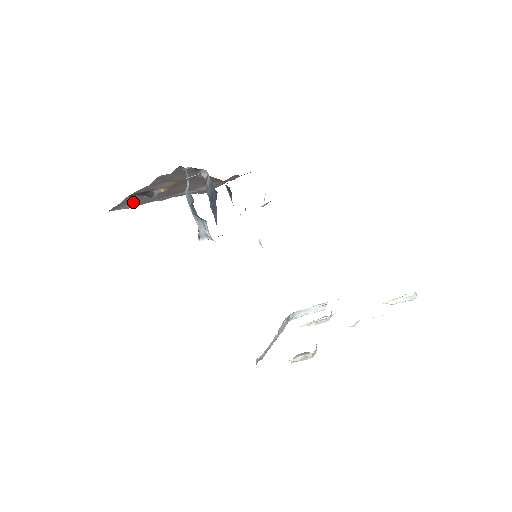
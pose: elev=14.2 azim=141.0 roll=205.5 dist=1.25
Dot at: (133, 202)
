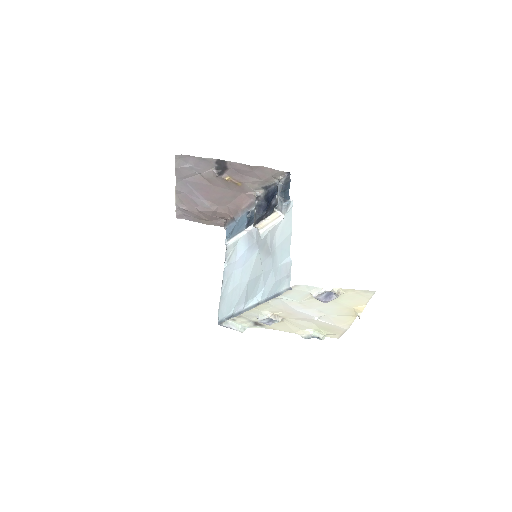
Dot at: (194, 167)
